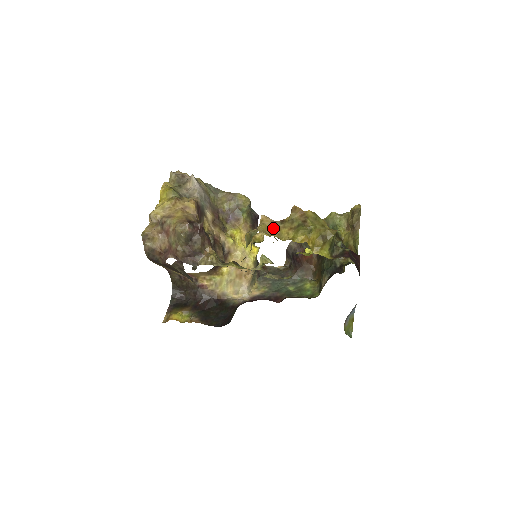
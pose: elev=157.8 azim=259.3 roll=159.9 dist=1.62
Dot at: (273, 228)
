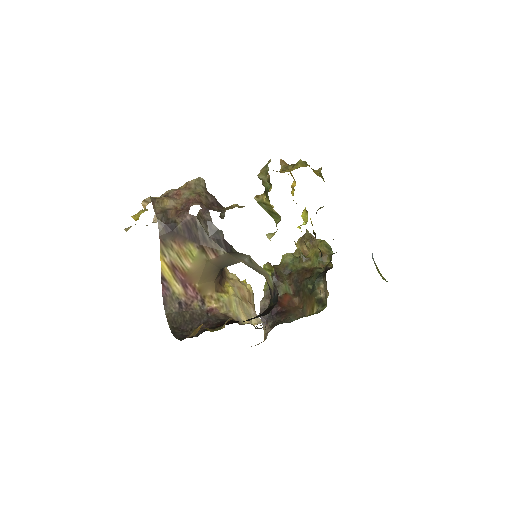
Dot at: (276, 171)
